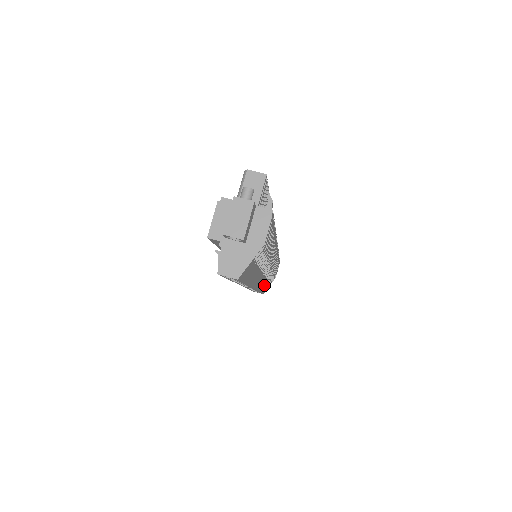
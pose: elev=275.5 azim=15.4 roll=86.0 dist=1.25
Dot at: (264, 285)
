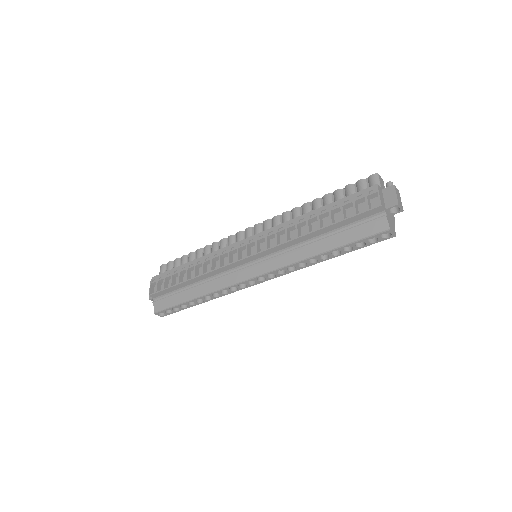
Dot at: occluded
